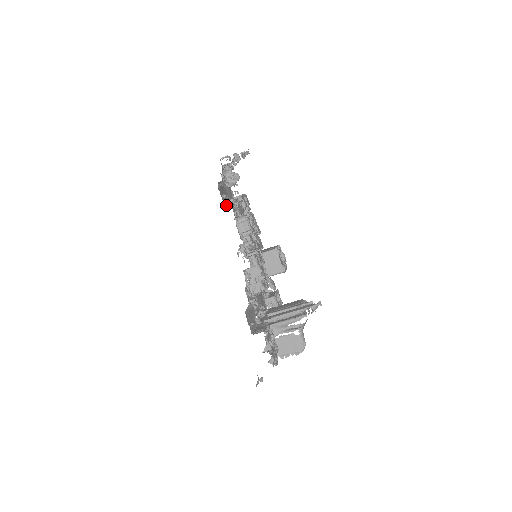
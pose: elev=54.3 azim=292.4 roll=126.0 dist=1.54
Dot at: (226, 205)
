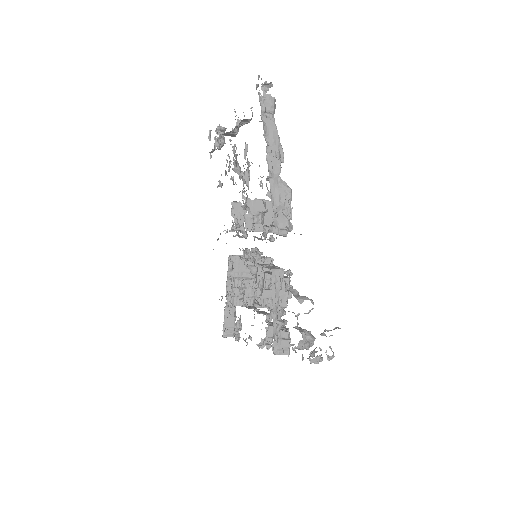
Dot at: (273, 342)
